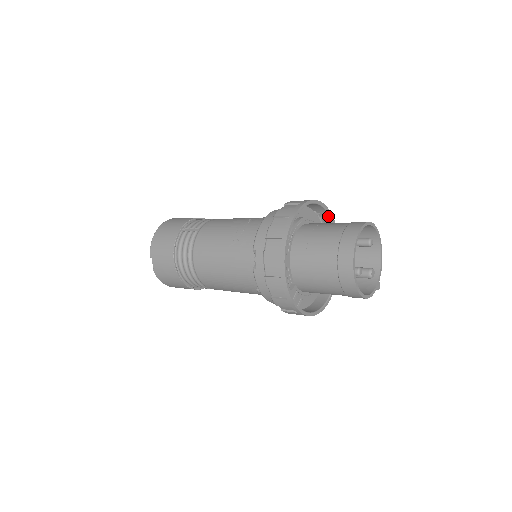
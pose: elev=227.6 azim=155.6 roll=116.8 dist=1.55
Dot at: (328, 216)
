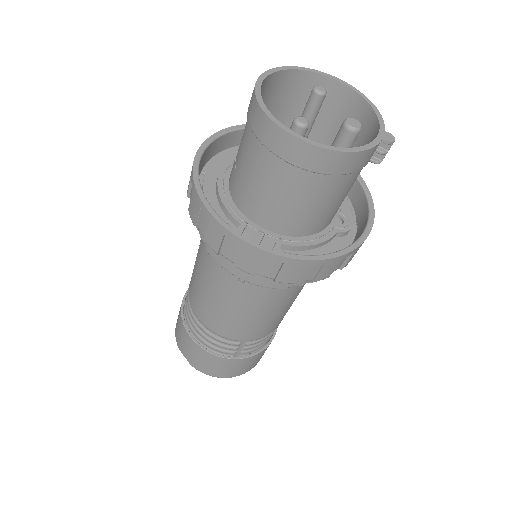
Dot at: occluded
